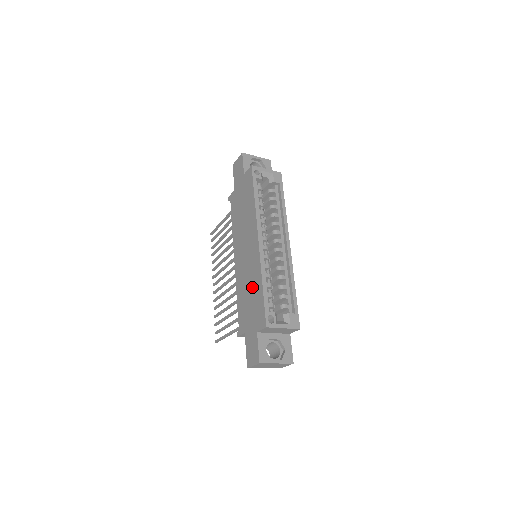
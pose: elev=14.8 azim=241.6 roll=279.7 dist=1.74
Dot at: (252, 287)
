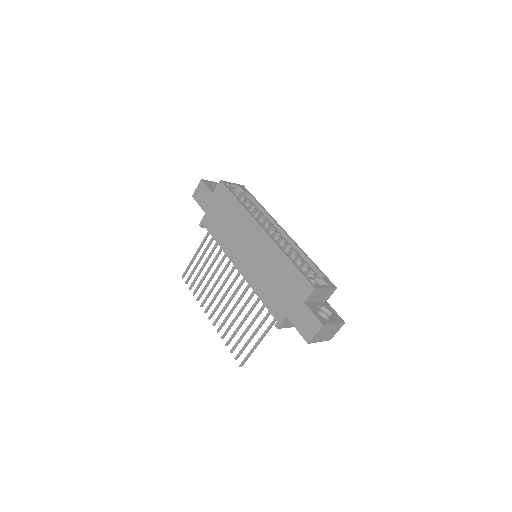
Dot at: (275, 271)
